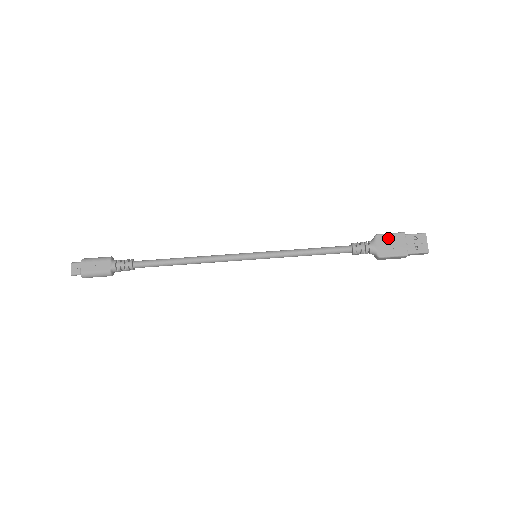
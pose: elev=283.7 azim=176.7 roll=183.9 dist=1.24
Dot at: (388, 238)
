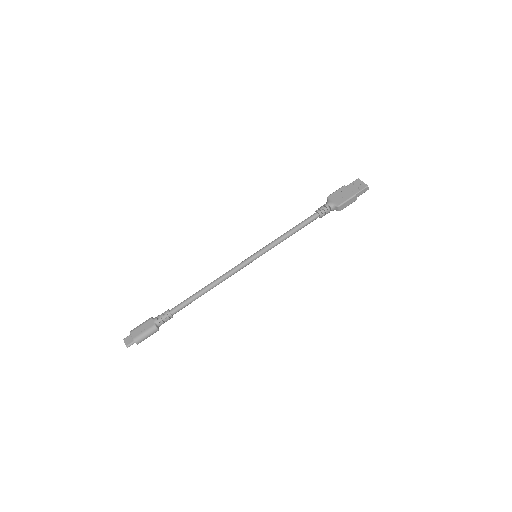
Dot at: (336, 194)
